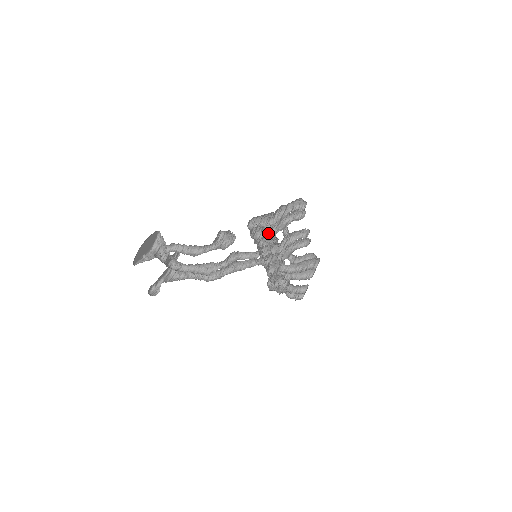
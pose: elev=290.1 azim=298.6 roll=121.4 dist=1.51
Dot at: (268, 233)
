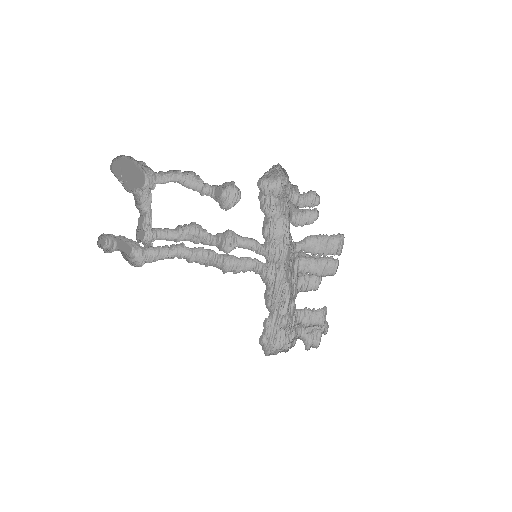
Dot at: (276, 220)
